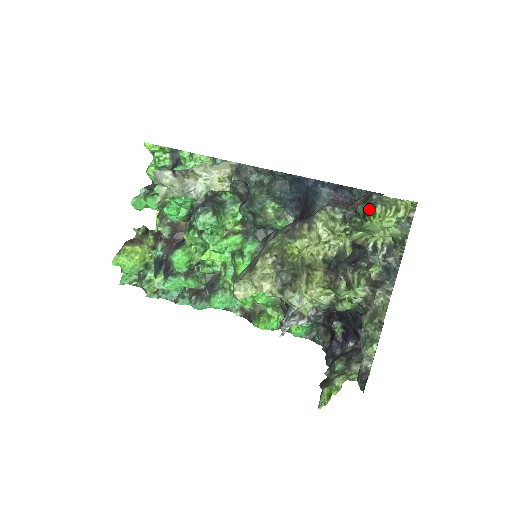
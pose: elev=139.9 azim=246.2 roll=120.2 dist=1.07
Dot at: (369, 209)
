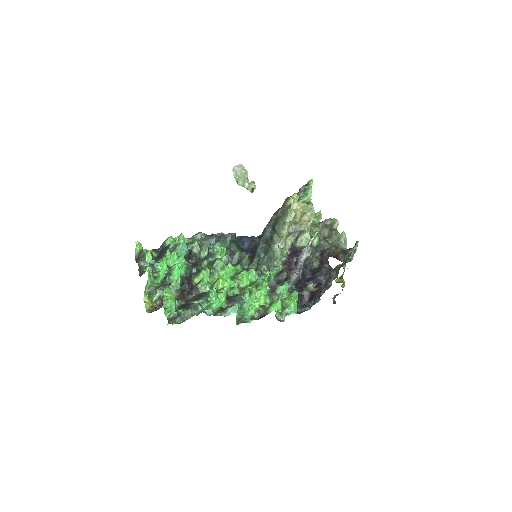
Dot at: (308, 182)
